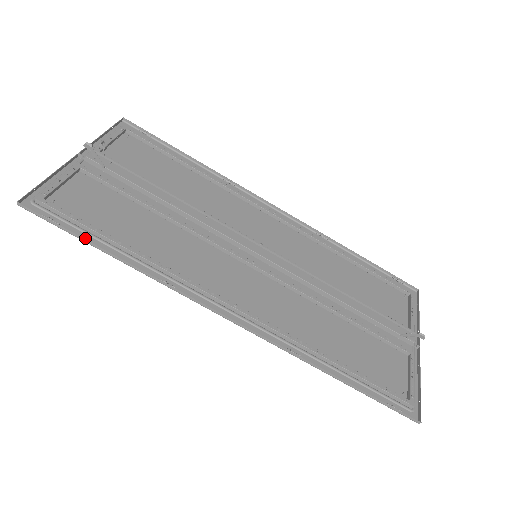
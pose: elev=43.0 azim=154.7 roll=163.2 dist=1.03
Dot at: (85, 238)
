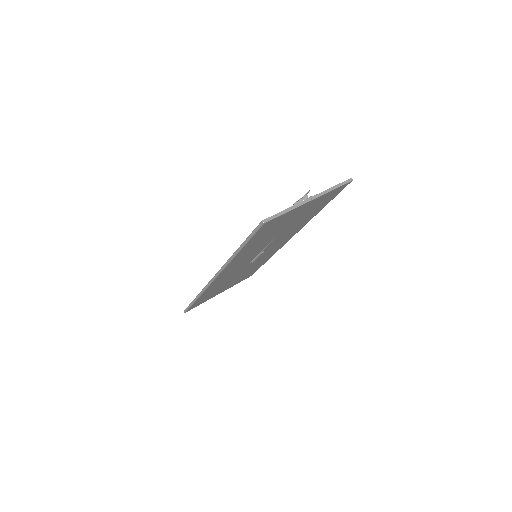
Dot at: (194, 303)
